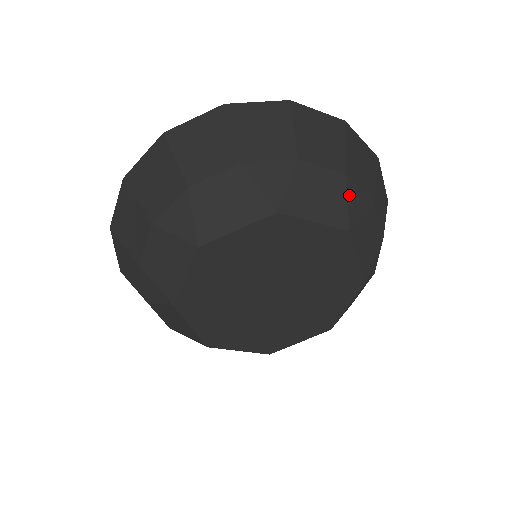
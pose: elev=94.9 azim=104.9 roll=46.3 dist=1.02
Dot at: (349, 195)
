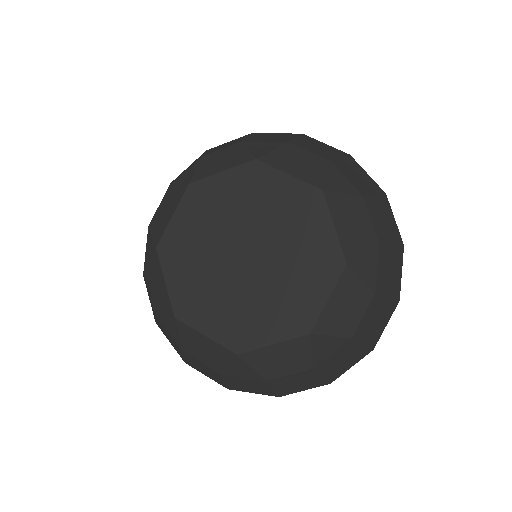
Dot at: (369, 254)
